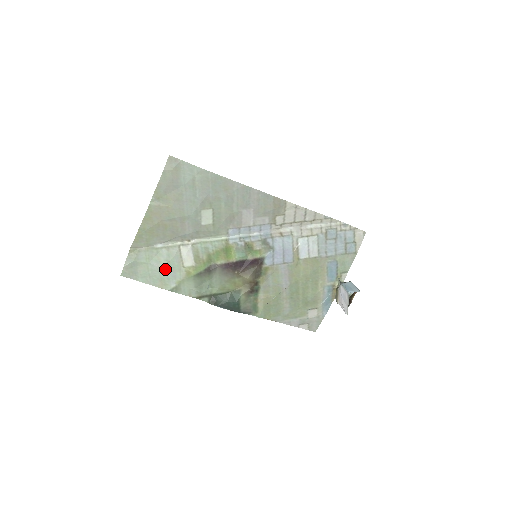
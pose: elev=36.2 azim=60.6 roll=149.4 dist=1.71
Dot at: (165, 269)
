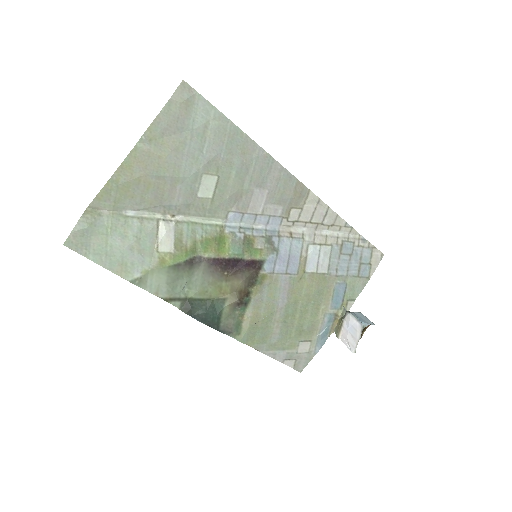
Dot at: (131, 249)
